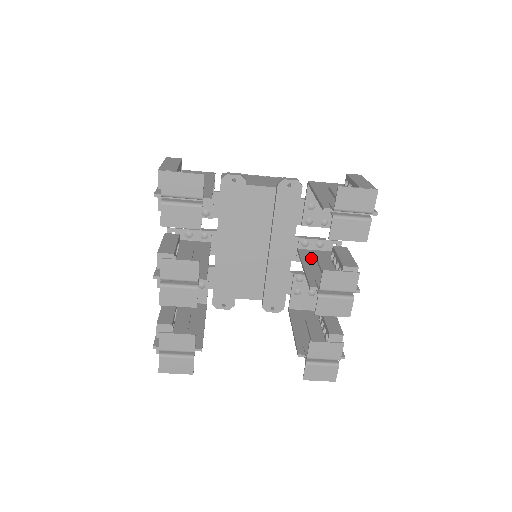
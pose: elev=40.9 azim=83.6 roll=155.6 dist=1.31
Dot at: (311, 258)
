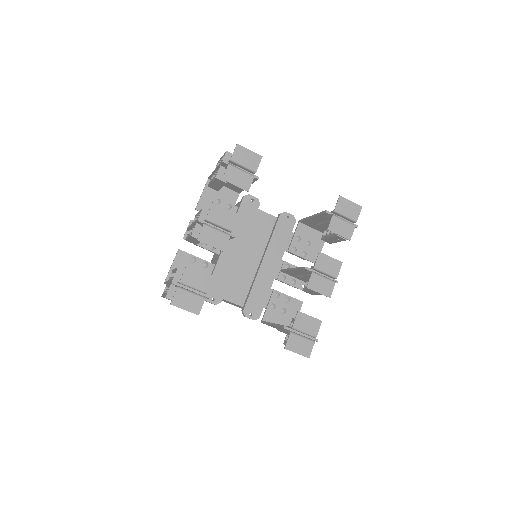
Dot at: occluded
